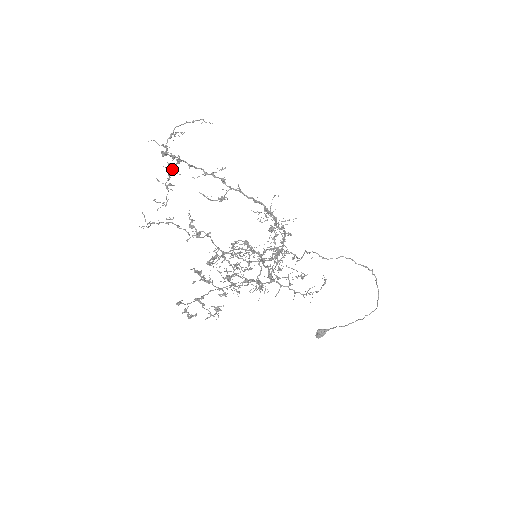
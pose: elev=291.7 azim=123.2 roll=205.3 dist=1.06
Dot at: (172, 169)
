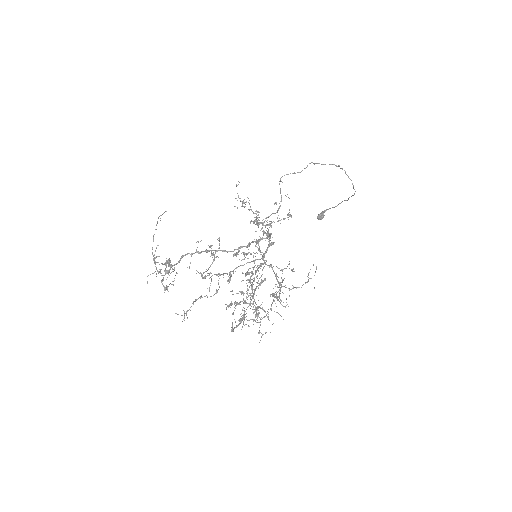
Dot at: occluded
